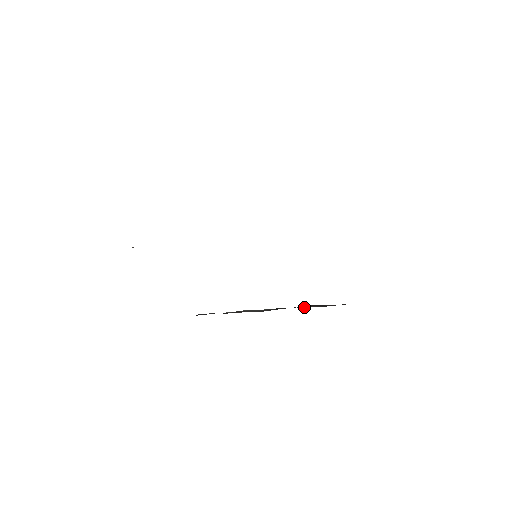
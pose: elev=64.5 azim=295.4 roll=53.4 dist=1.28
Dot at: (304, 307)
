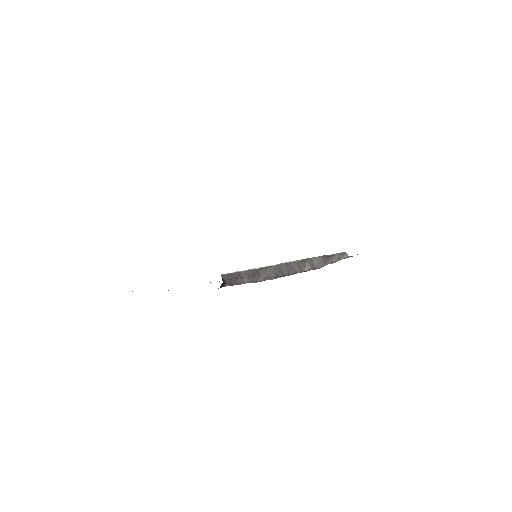
Dot at: (308, 265)
